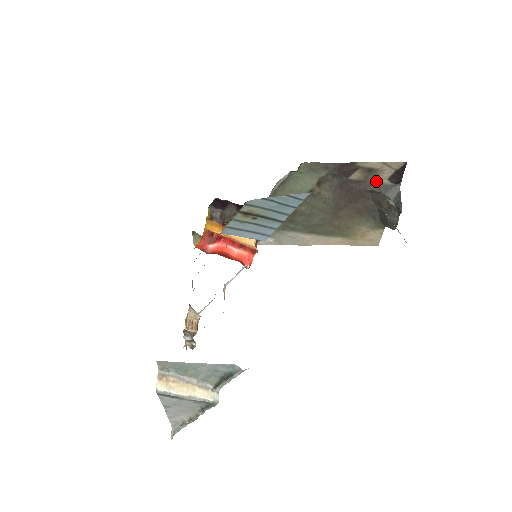
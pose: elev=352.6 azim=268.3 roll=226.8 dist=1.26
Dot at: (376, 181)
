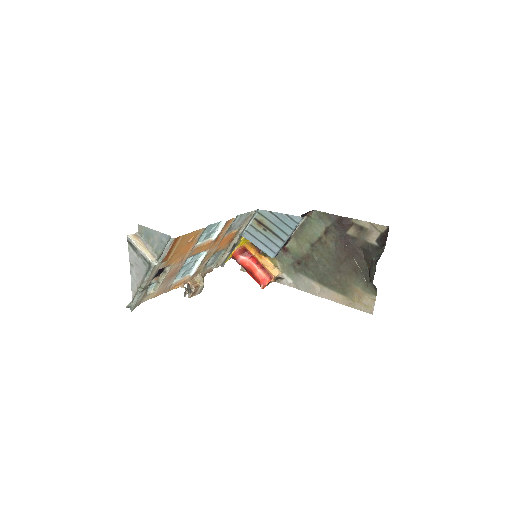
Dot at: (367, 240)
